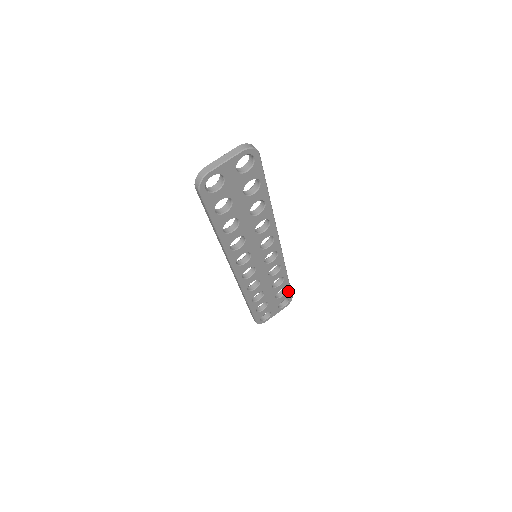
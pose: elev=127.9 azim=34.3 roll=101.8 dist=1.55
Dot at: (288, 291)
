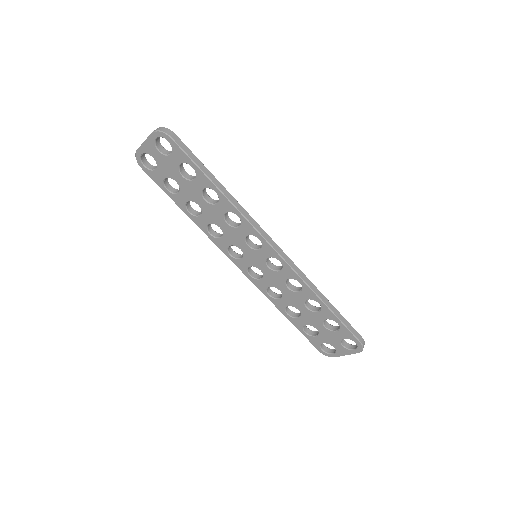
Dot at: (344, 328)
